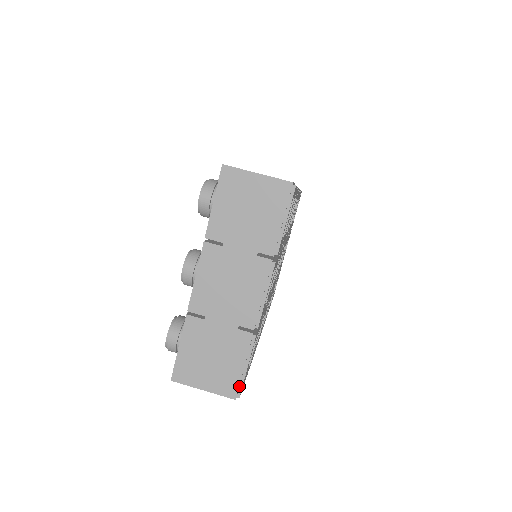
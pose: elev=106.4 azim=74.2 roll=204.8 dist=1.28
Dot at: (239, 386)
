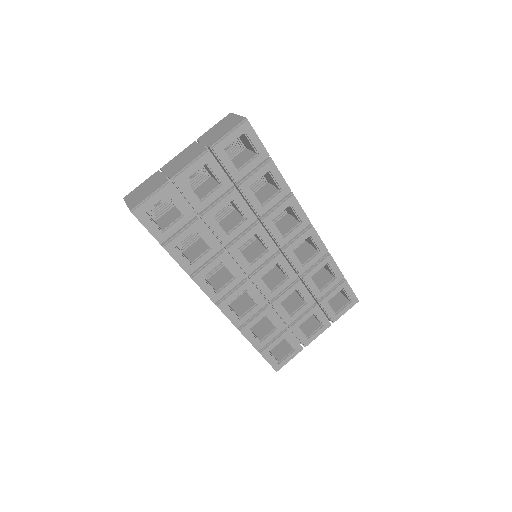
Dot at: (139, 206)
